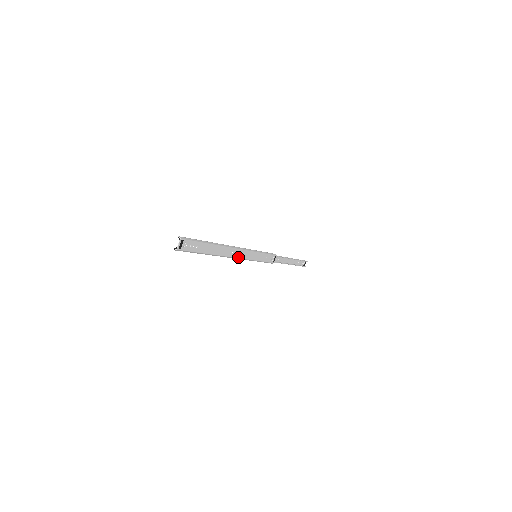
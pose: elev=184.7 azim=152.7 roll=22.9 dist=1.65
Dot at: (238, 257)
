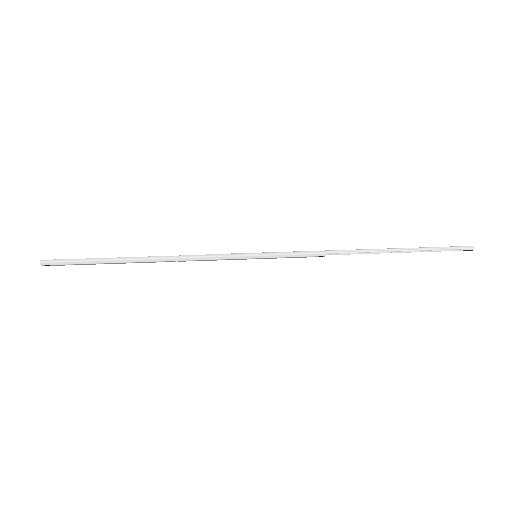
Dot at: occluded
